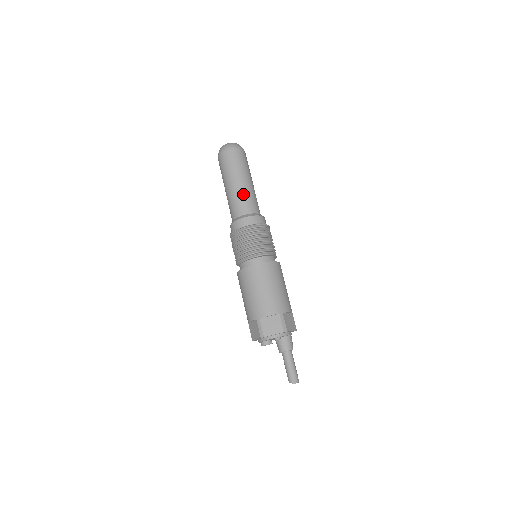
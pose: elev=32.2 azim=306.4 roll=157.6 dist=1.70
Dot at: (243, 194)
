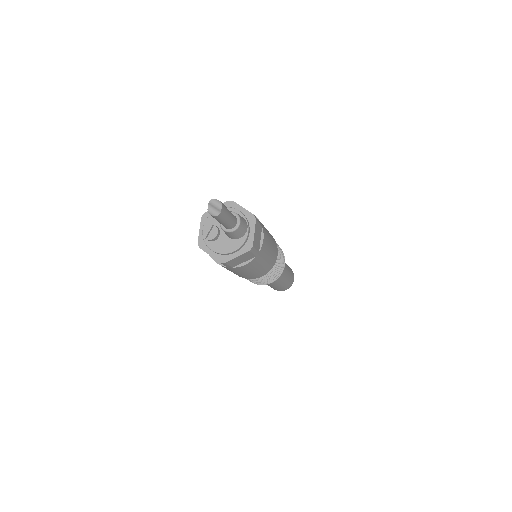
Dot at: occluded
